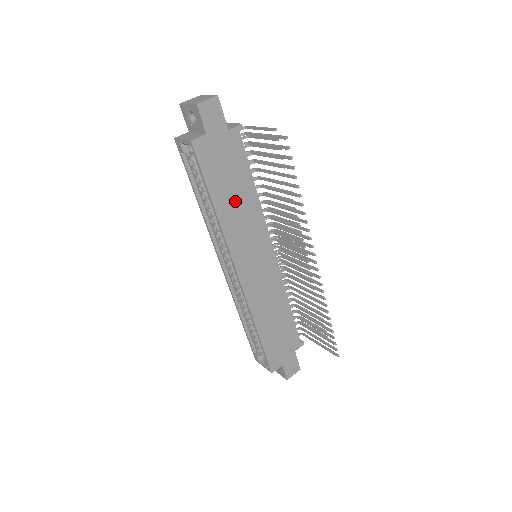
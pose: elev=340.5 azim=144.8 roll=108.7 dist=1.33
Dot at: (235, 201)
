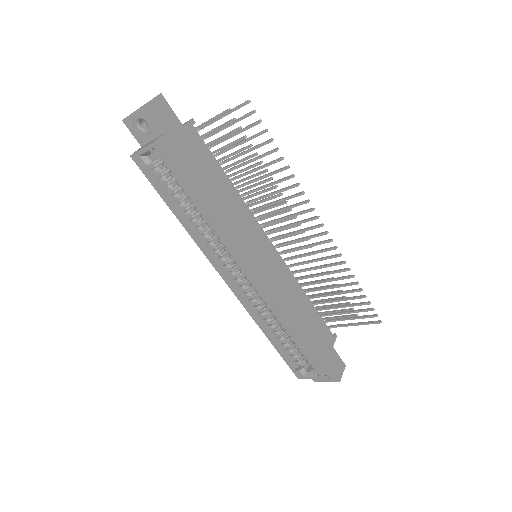
Dot at: (217, 198)
